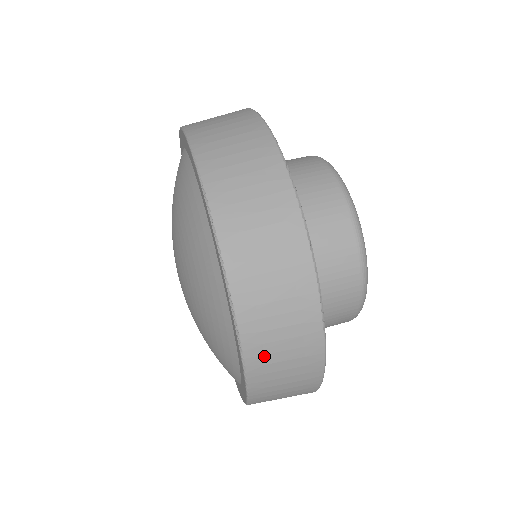
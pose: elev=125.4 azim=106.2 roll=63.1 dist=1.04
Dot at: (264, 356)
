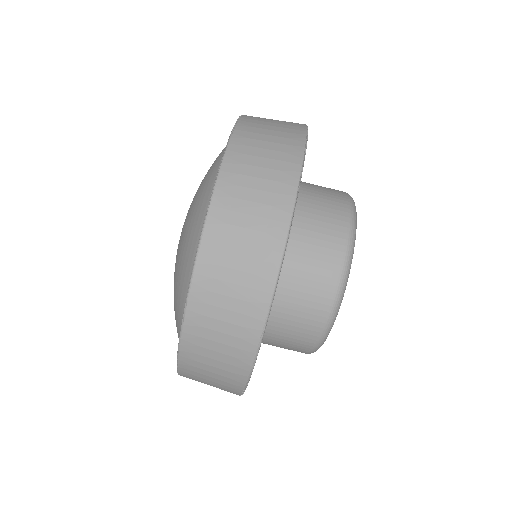
Dot at: occluded
